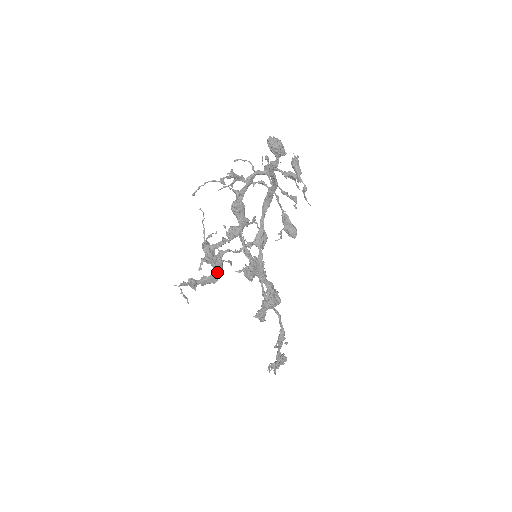
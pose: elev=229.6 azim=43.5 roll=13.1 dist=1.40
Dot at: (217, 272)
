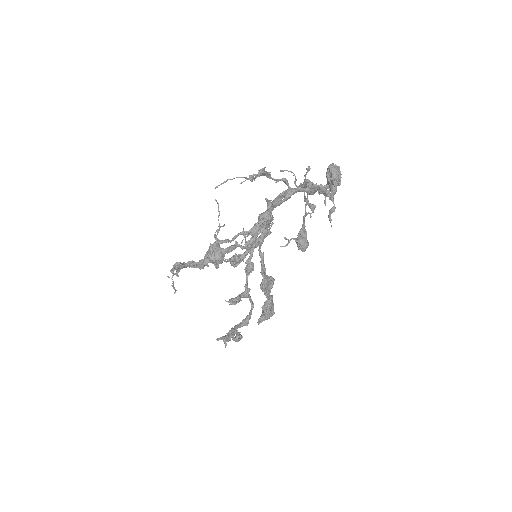
Dot at: occluded
